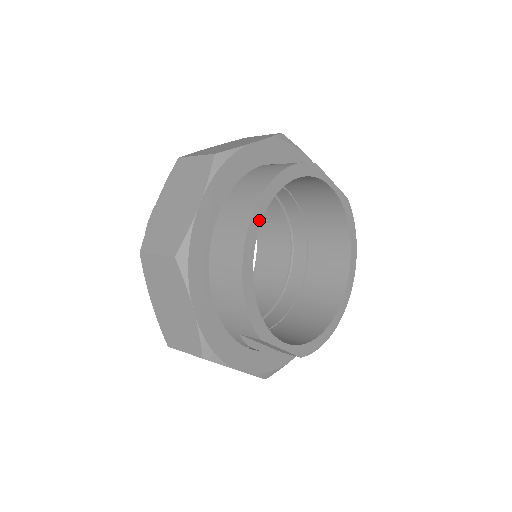
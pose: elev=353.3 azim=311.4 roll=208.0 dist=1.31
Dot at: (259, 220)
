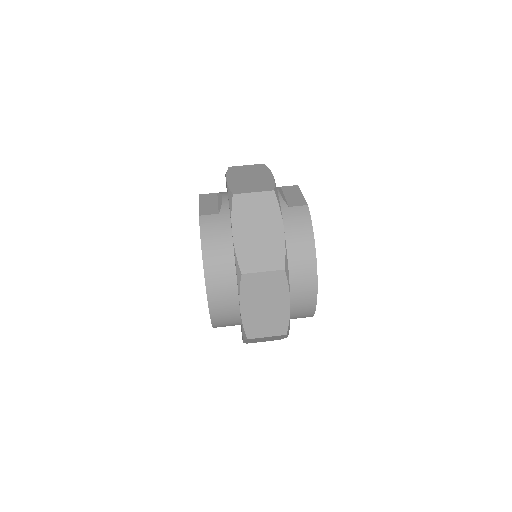
Dot at: occluded
